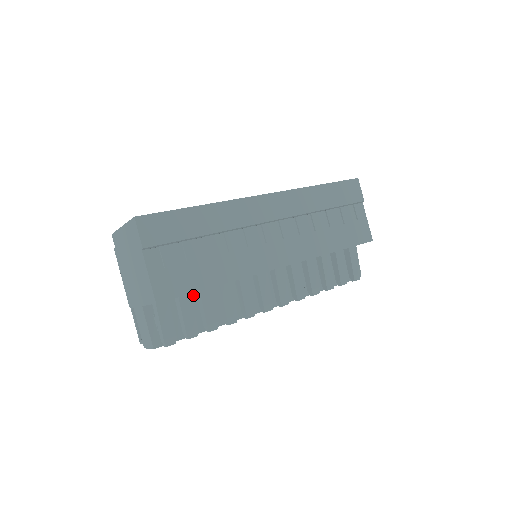
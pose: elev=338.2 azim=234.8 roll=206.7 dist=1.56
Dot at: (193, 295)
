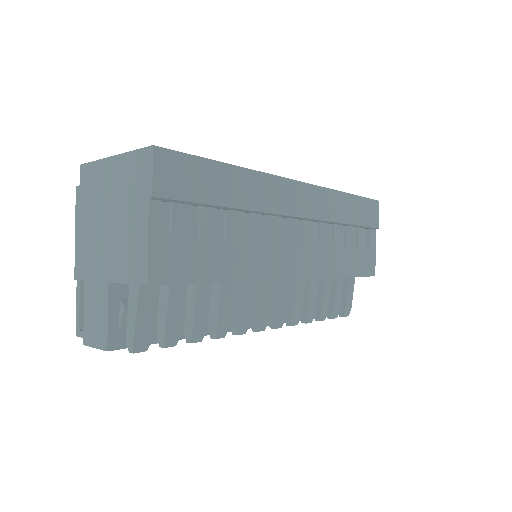
Dot at: occluded
